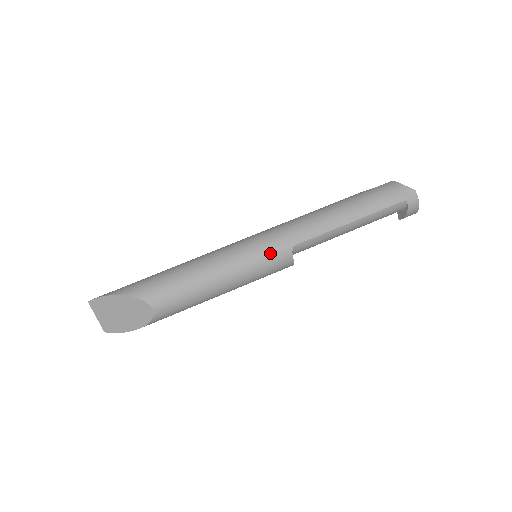
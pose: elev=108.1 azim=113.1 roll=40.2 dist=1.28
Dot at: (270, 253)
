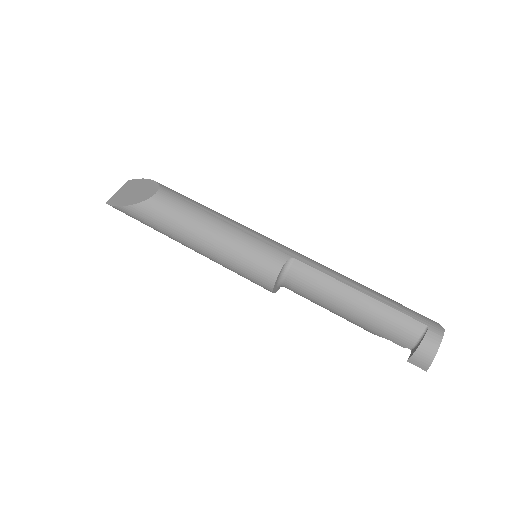
Dot at: (271, 245)
